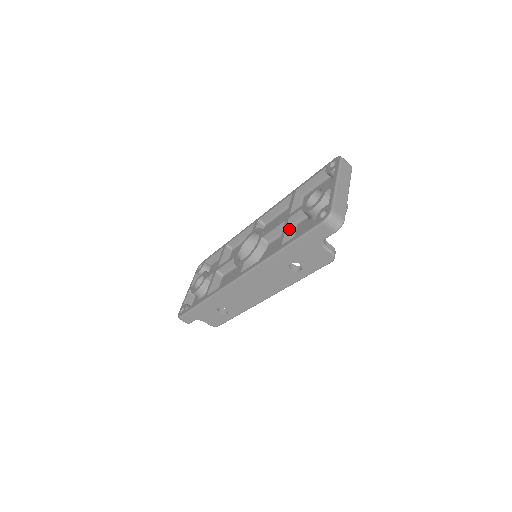
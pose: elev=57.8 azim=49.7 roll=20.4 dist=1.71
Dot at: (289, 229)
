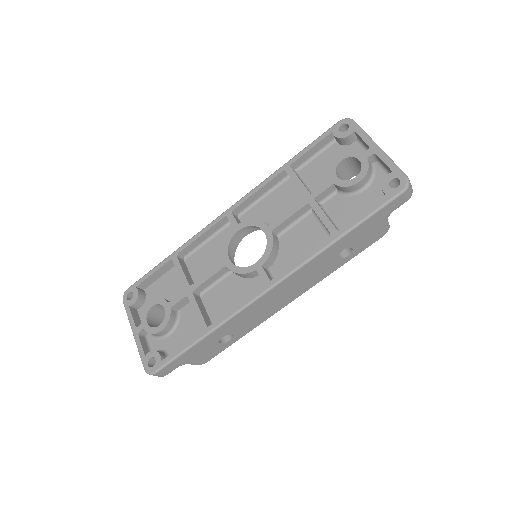
Dot at: (323, 211)
